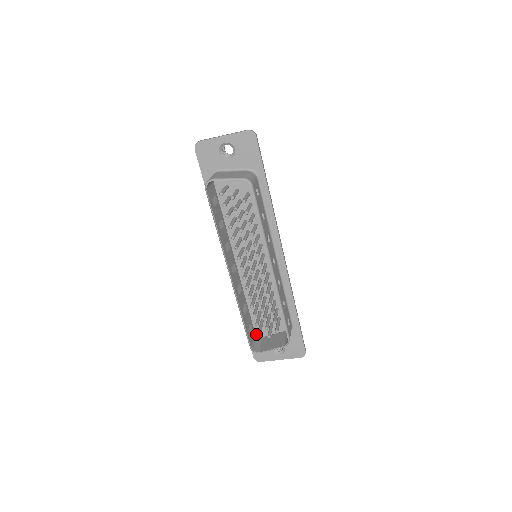
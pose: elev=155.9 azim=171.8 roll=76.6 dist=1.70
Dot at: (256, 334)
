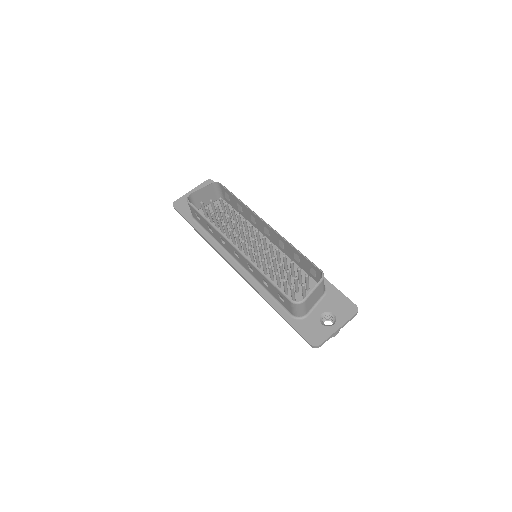
Dot at: (297, 318)
